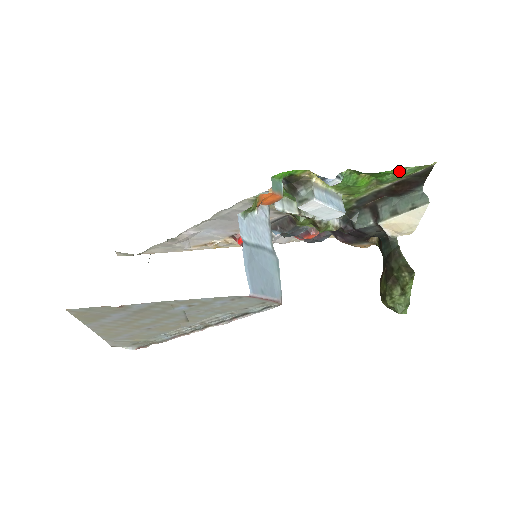
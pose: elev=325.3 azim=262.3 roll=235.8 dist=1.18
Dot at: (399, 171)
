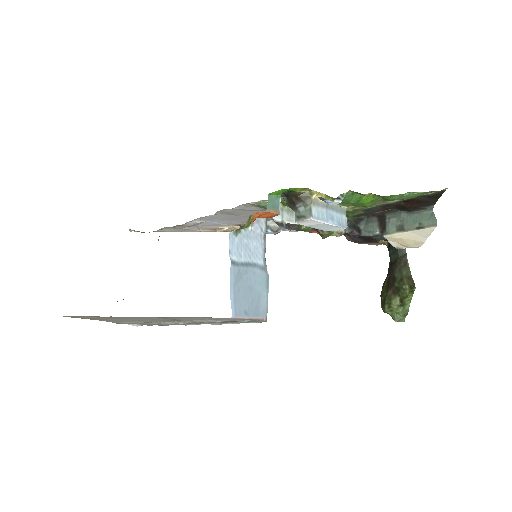
Dot at: (405, 195)
